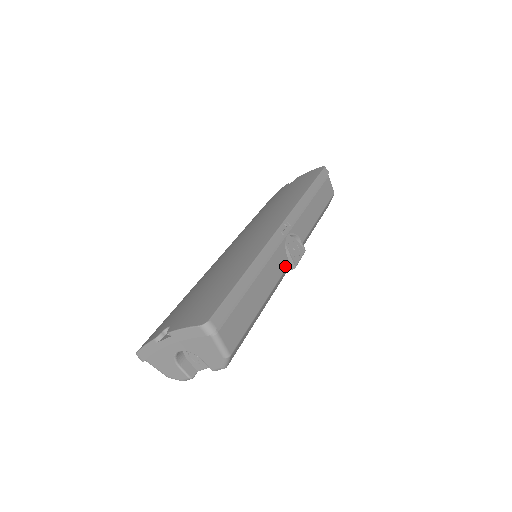
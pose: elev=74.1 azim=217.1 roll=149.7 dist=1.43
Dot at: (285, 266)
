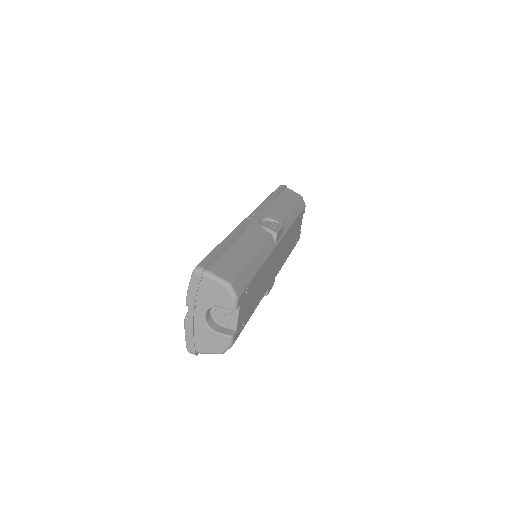
Dot at: (266, 235)
